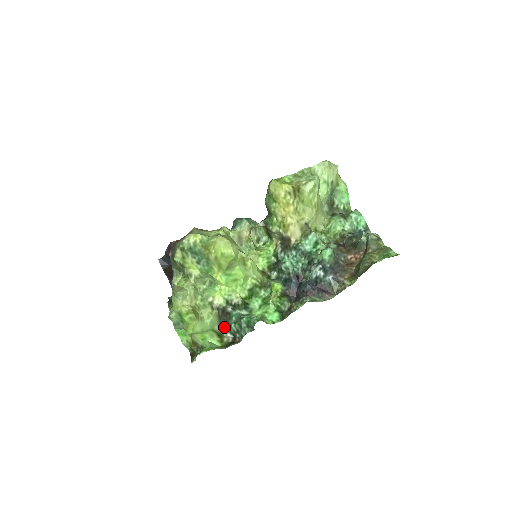
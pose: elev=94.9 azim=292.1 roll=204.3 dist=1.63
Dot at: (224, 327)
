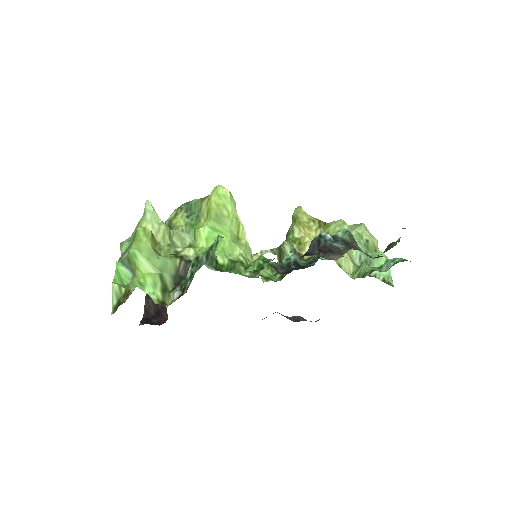
Dot at: (177, 285)
